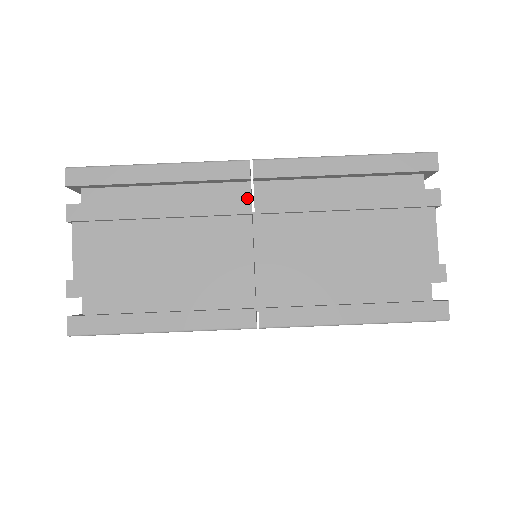
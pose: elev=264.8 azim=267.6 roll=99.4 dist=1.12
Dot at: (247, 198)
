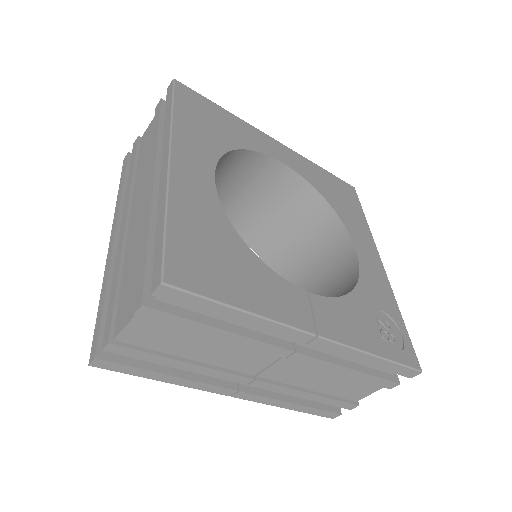
Dot at: (290, 351)
